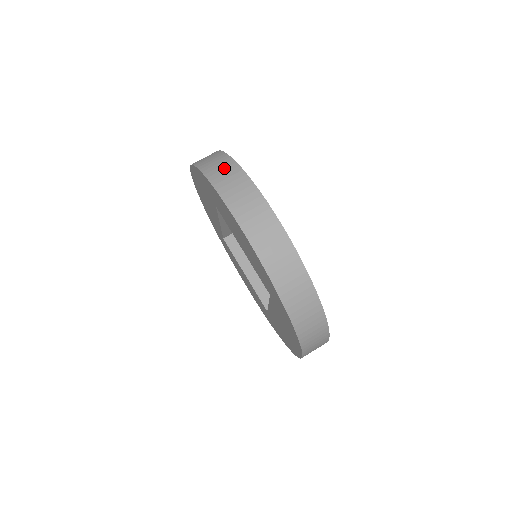
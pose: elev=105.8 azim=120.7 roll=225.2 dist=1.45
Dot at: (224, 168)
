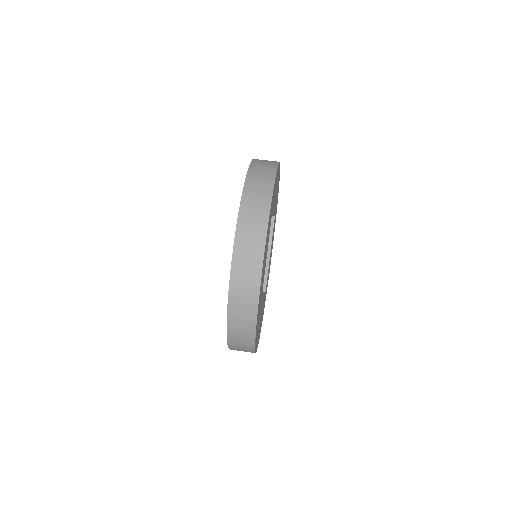
Dot at: (259, 203)
